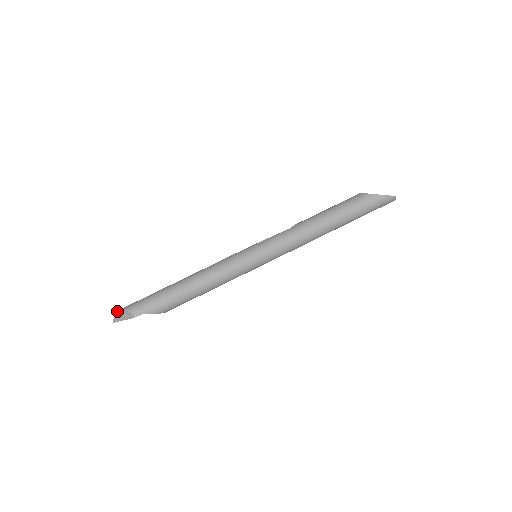
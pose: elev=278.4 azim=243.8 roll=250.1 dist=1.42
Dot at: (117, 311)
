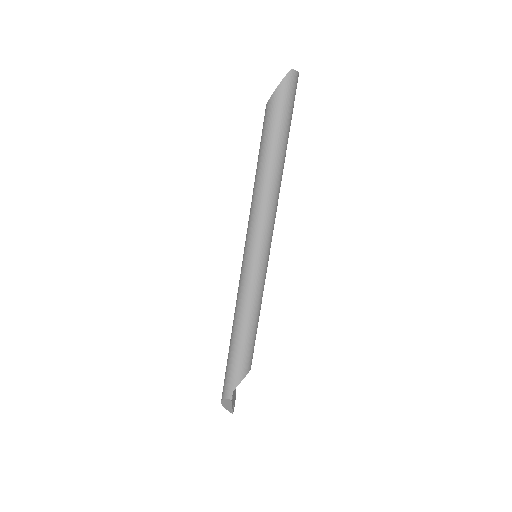
Dot at: (222, 405)
